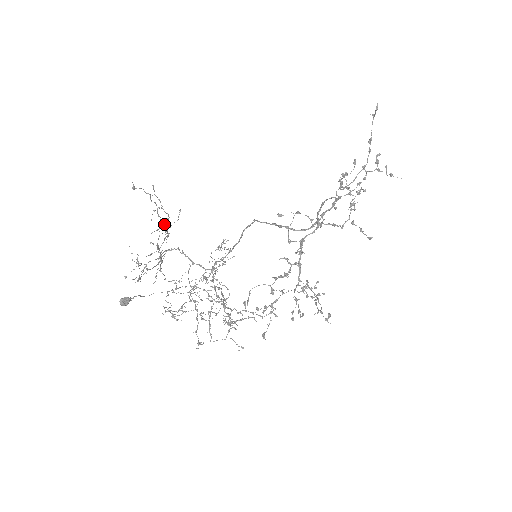
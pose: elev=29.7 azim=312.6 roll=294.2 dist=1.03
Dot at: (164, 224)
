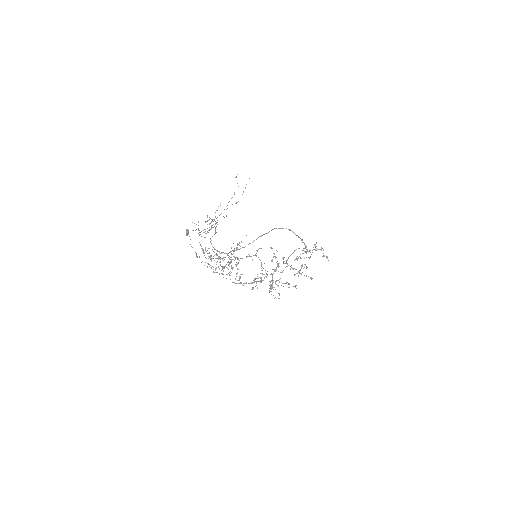
Dot at: occluded
